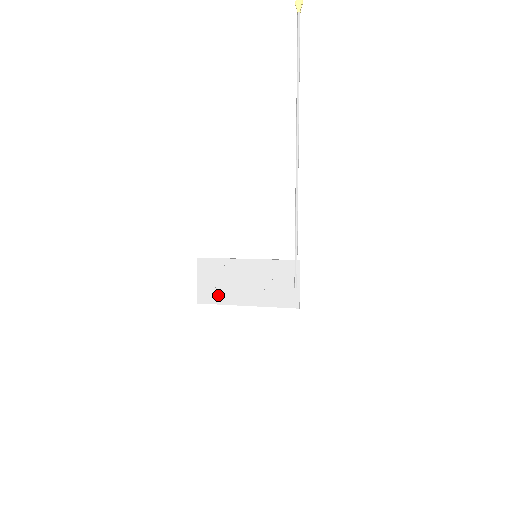
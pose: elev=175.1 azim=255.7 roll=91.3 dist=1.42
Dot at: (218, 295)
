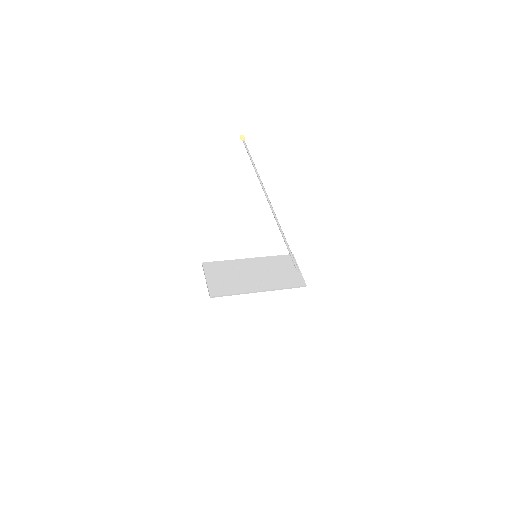
Dot at: (230, 287)
